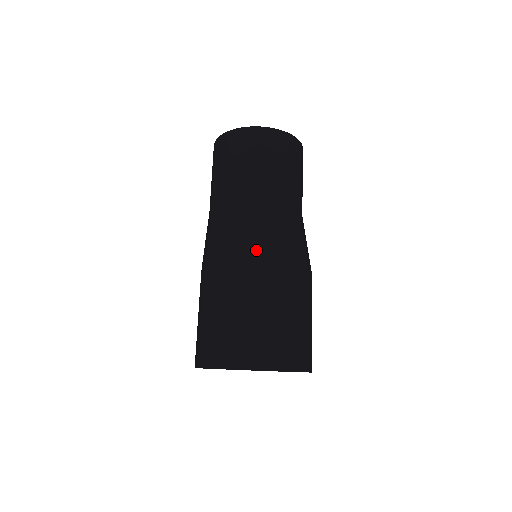
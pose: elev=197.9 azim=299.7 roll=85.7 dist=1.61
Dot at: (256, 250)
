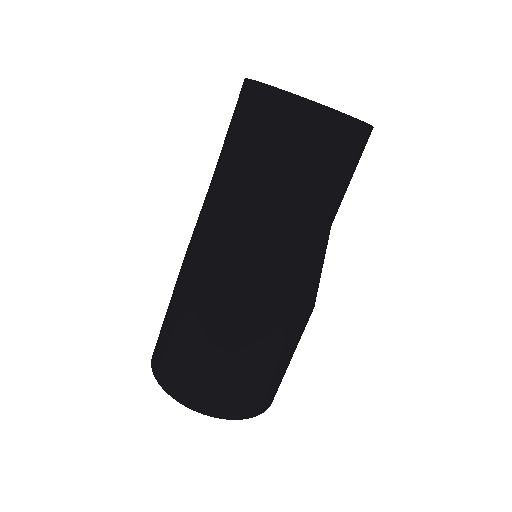
Dot at: (281, 301)
